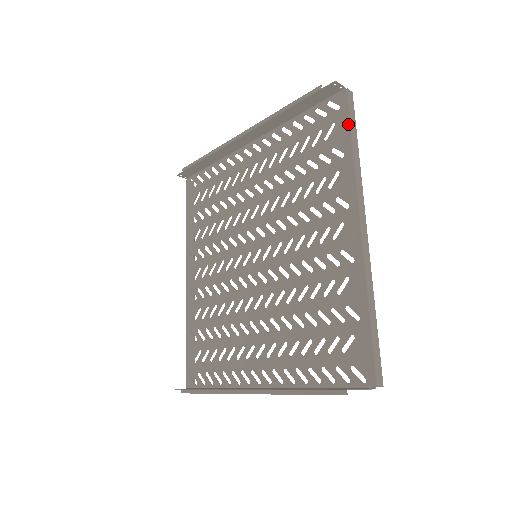
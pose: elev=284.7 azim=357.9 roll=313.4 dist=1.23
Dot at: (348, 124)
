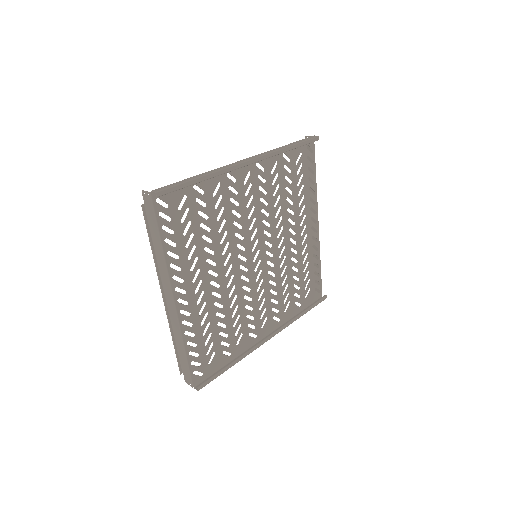
Dot at: occluded
